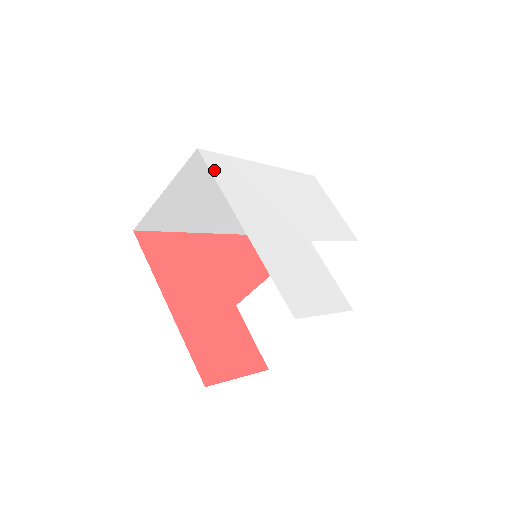
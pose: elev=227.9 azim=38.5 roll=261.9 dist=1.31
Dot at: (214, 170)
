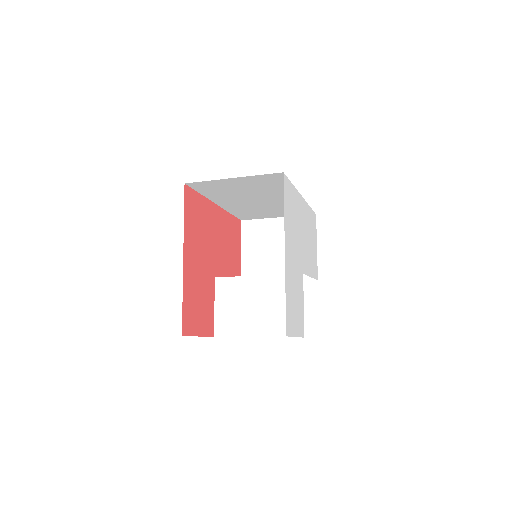
Dot at: (285, 196)
